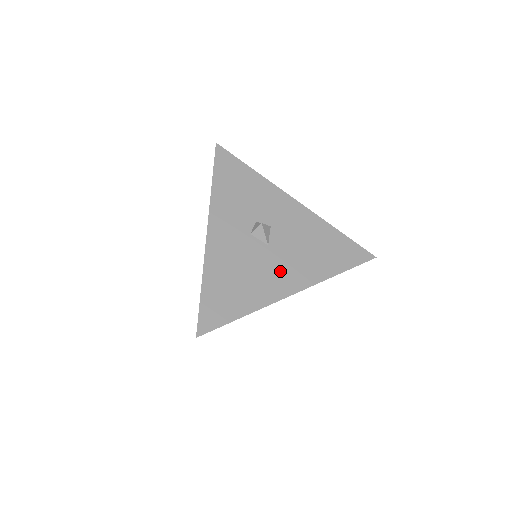
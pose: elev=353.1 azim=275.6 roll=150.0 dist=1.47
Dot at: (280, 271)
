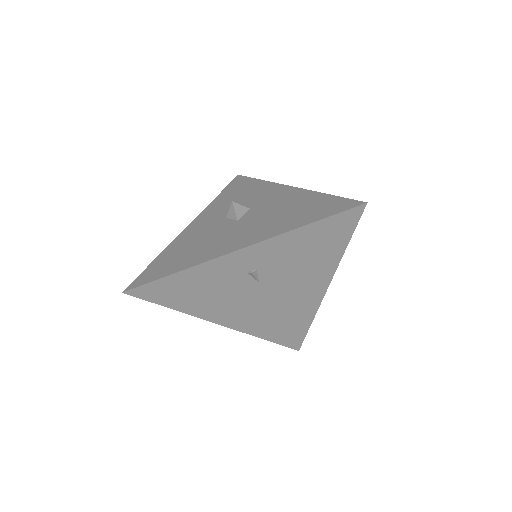
Dot at: (236, 236)
